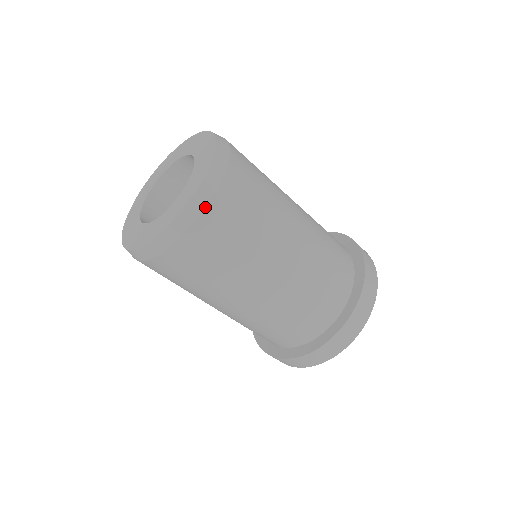
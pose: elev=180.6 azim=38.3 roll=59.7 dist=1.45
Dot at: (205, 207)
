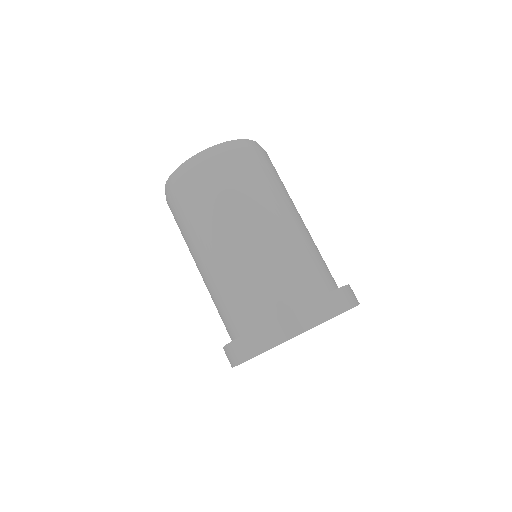
Dot at: (238, 147)
